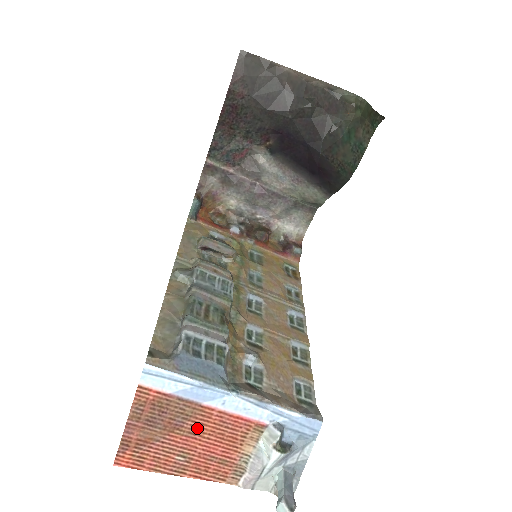
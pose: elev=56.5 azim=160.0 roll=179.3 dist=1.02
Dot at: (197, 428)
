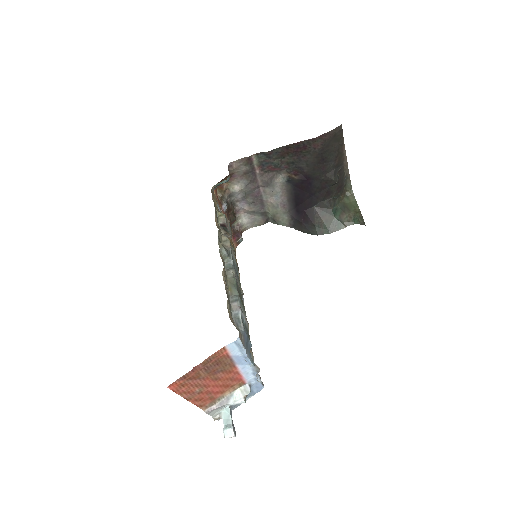
Dot at: (221, 377)
